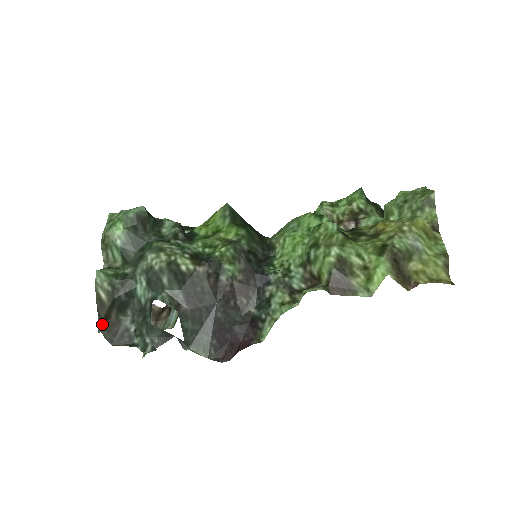
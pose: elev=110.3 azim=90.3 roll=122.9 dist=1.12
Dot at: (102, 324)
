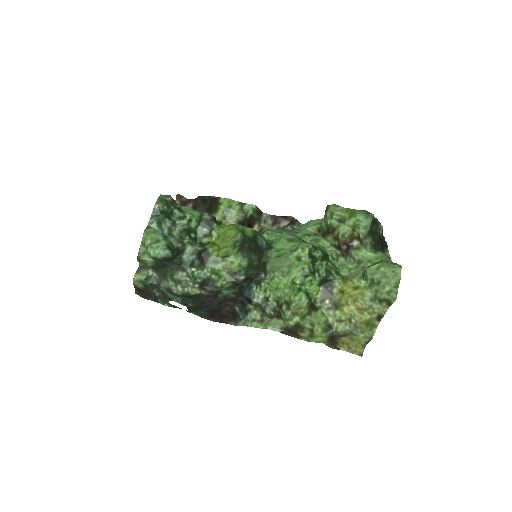
Dot at: (138, 292)
